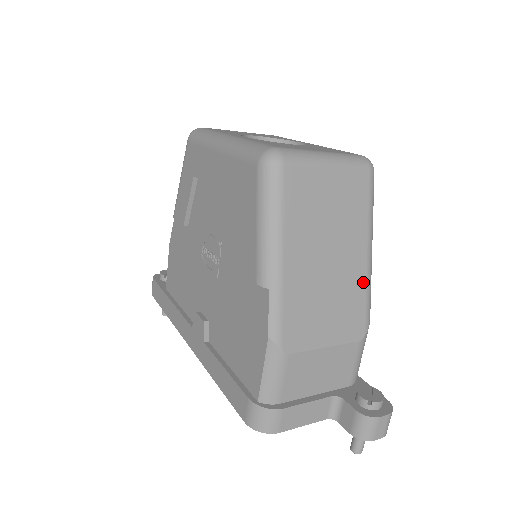
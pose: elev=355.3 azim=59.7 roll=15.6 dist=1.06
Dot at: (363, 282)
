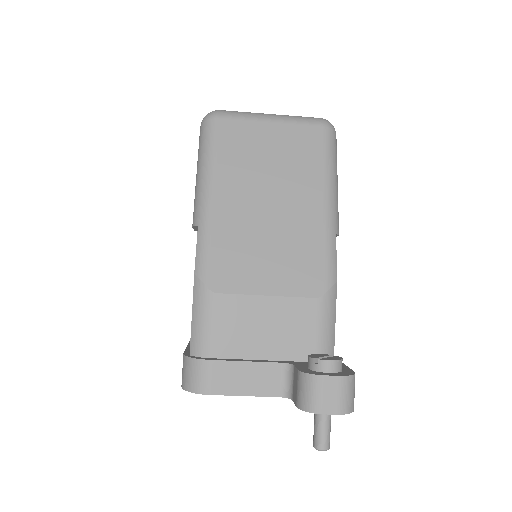
Dot at: (320, 232)
